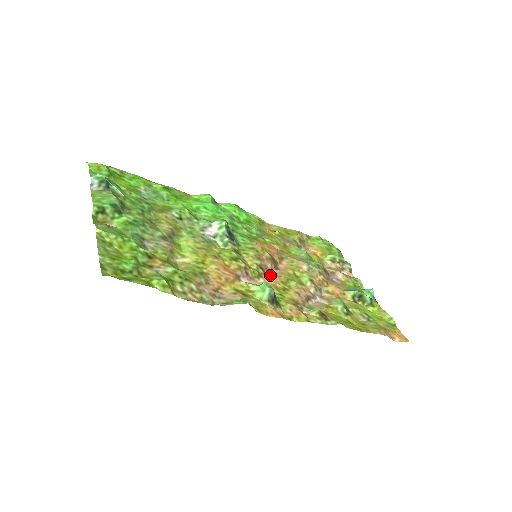
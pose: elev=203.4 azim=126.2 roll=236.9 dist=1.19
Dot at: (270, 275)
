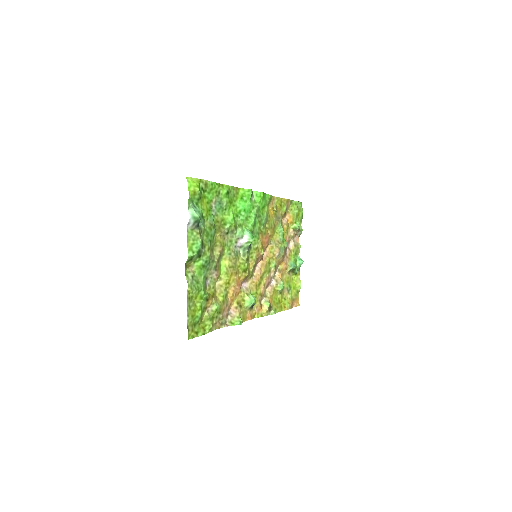
Dot at: (257, 269)
